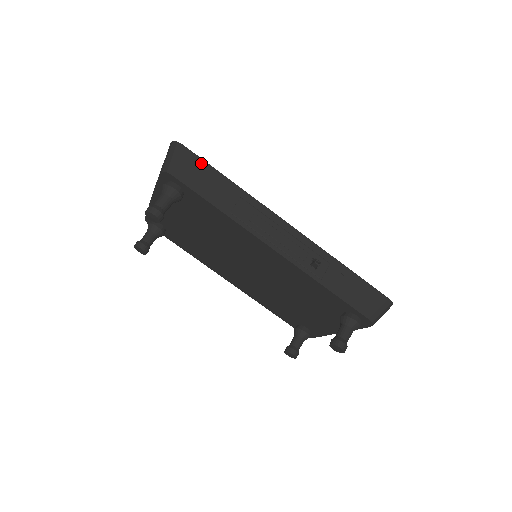
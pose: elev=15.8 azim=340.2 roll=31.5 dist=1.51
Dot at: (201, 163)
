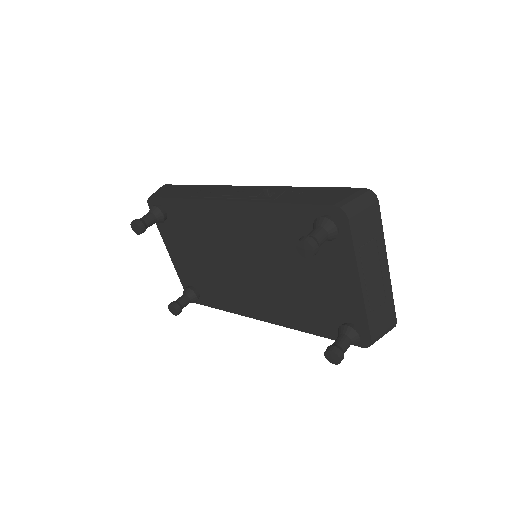
Dot at: (176, 186)
